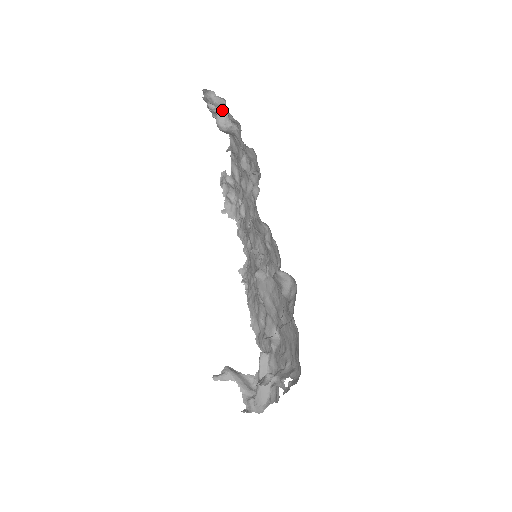
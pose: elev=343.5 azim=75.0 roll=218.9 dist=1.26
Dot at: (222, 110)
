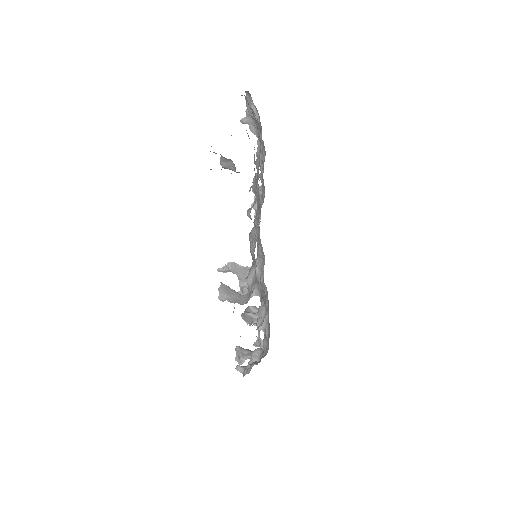
Dot at: (228, 159)
